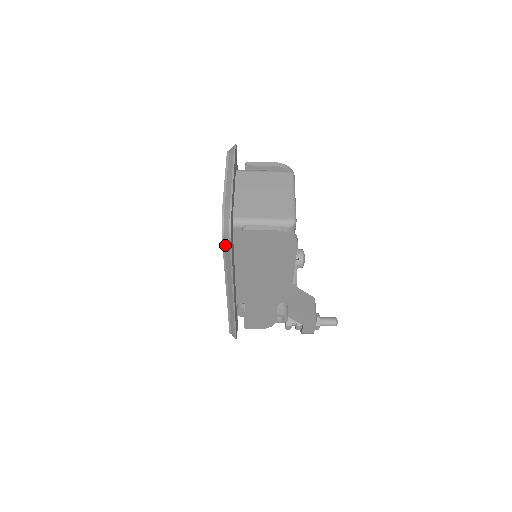
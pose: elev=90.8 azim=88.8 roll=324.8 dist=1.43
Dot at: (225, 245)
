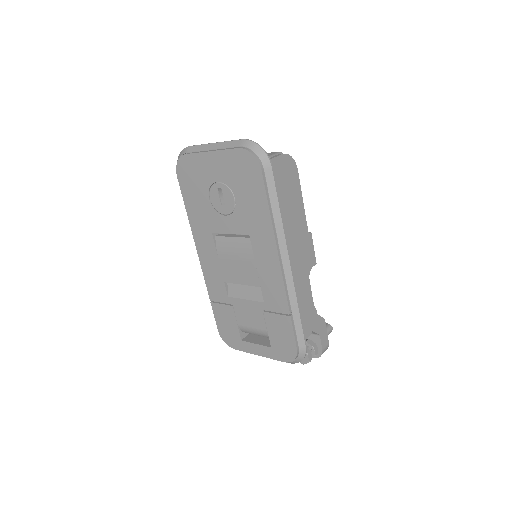
Dot at: (266, 175)
